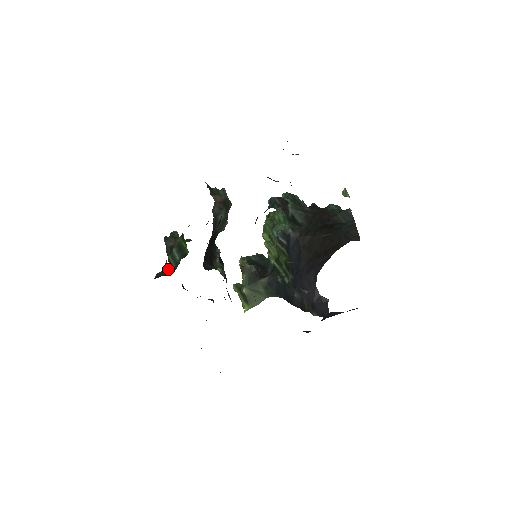
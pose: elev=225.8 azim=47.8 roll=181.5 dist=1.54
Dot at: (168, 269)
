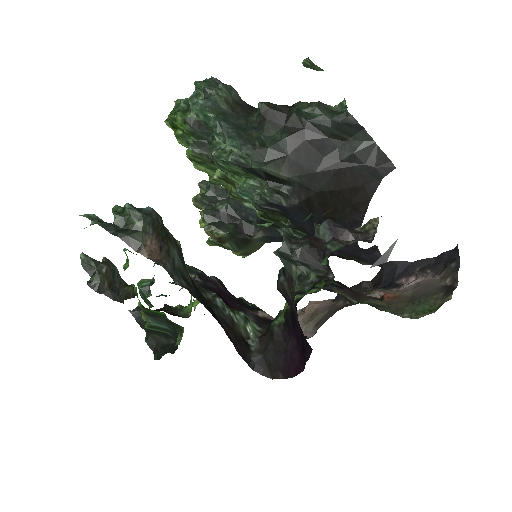
Dot at: (157, 334)
